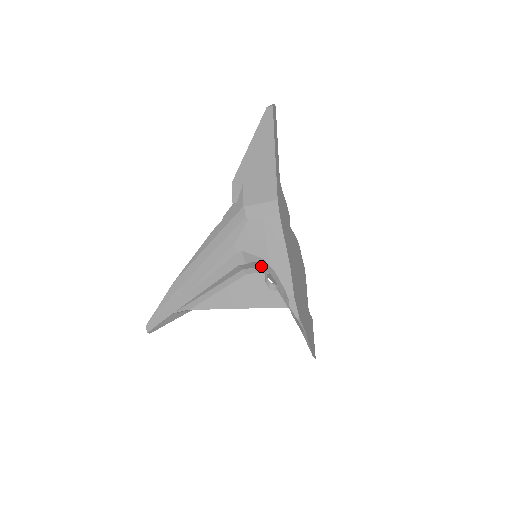
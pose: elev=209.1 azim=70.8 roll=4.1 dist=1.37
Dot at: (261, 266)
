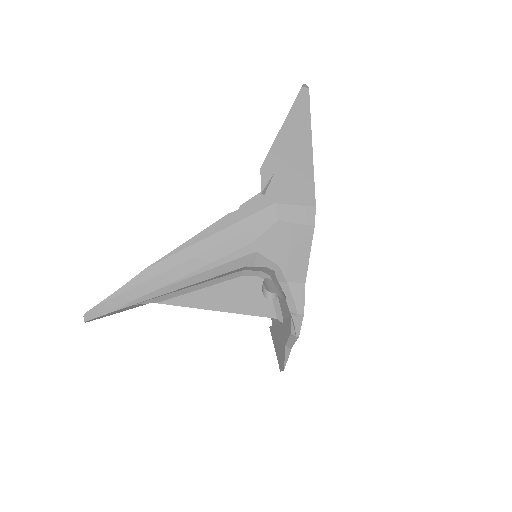
Dot at: (268, 272)
